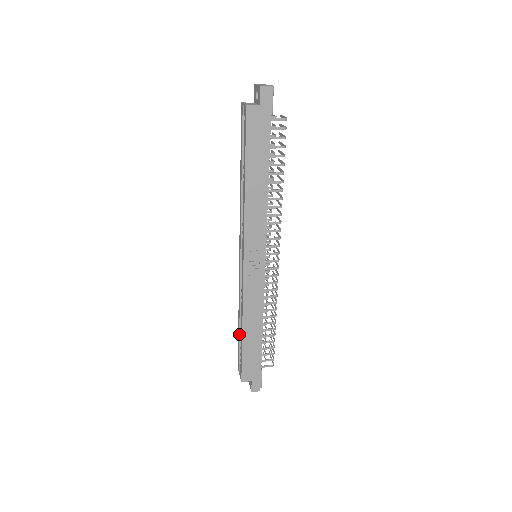
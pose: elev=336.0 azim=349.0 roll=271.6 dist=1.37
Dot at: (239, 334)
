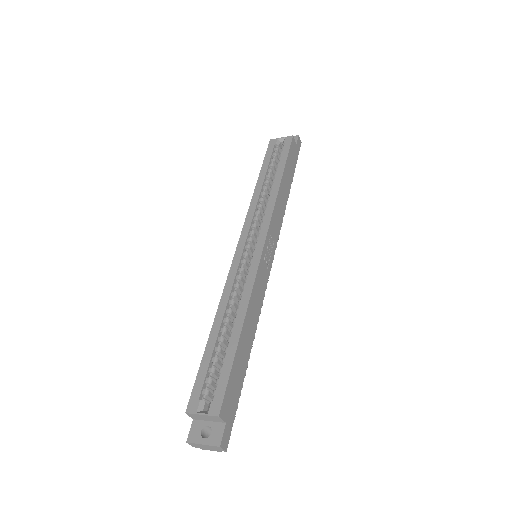
Dot at: (214, 345)
